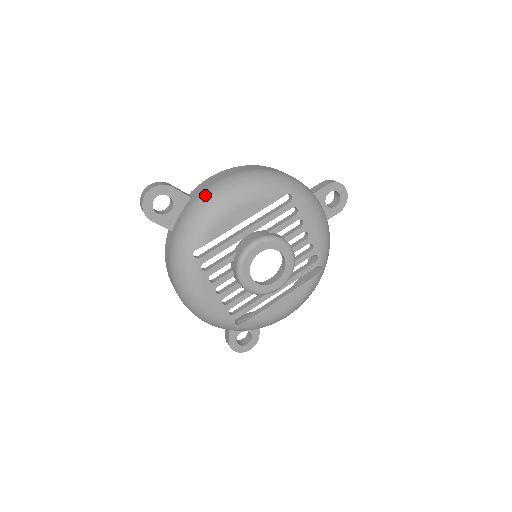
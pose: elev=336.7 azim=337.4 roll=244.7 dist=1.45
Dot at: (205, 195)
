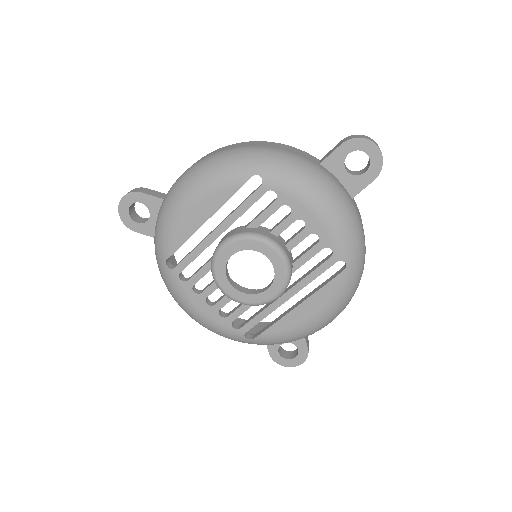
Dot at: (166, 196)
